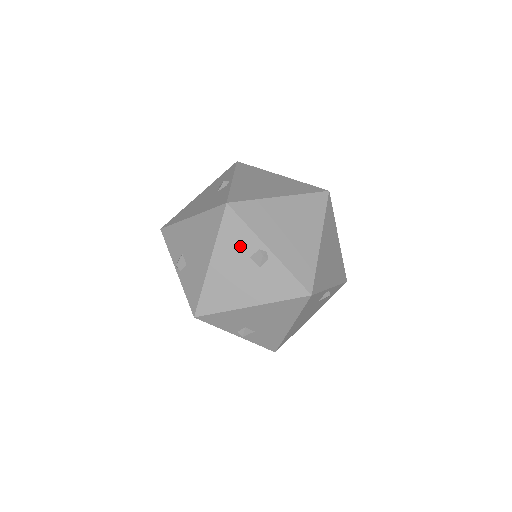
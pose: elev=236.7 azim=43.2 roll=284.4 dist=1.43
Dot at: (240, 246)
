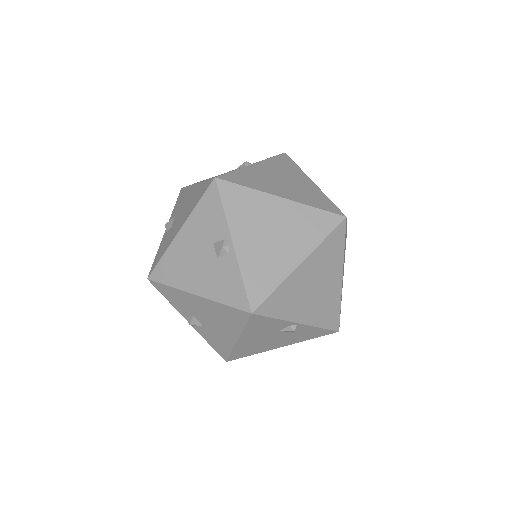
Dot at: (209, 227)
